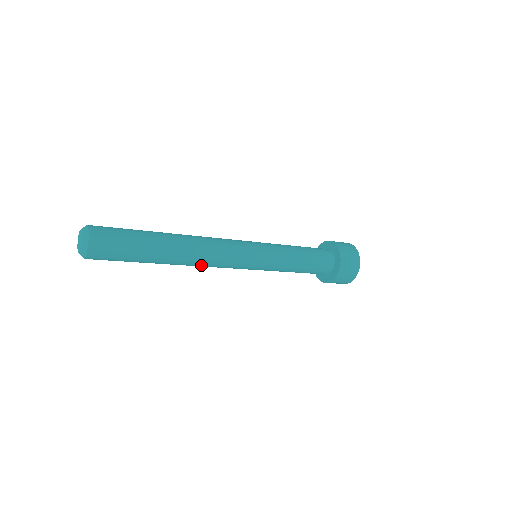
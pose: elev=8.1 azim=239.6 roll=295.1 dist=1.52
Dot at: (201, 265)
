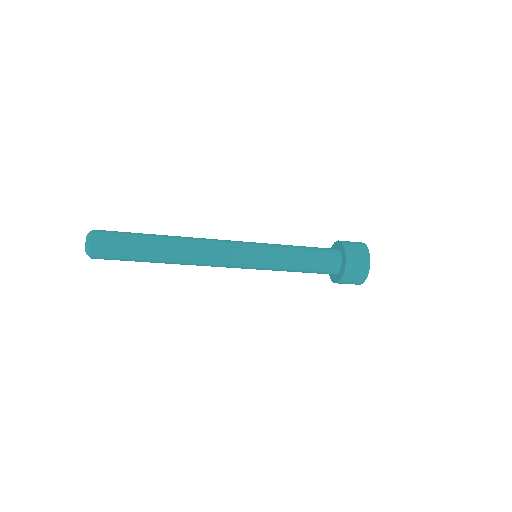
Dot at: (199, 254)
